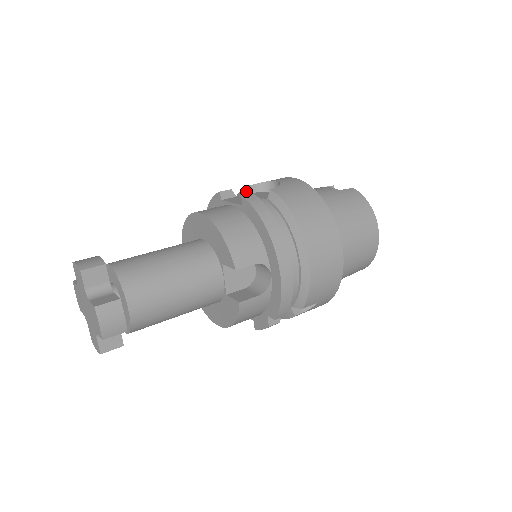
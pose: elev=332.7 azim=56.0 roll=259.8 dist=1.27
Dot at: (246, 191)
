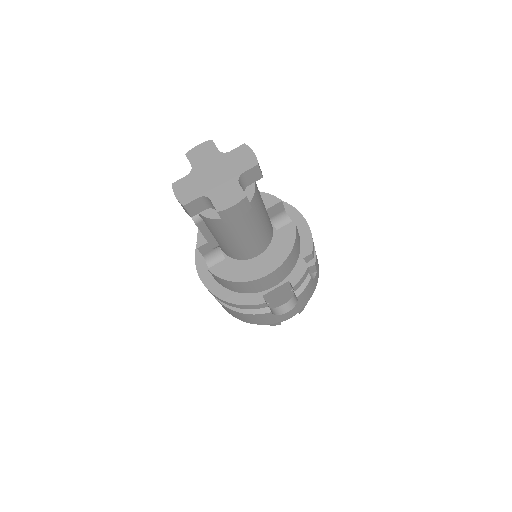
Dot at: occluded
